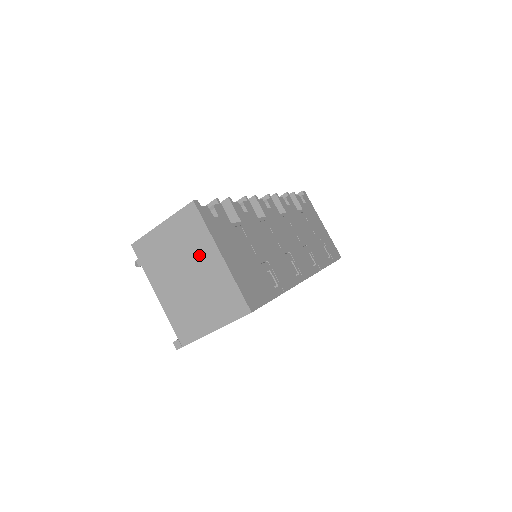
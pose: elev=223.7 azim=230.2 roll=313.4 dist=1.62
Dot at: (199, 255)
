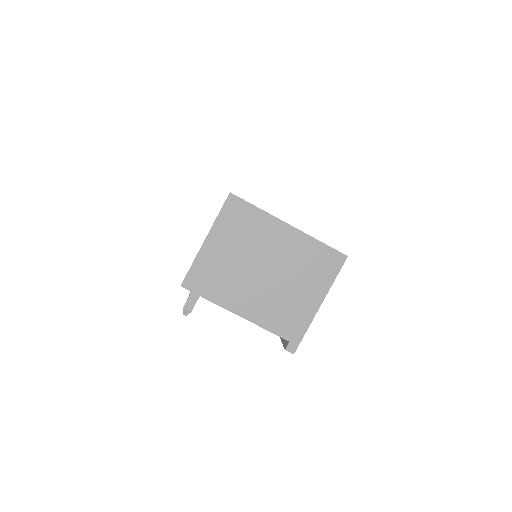
Dot at: (266, 241)
